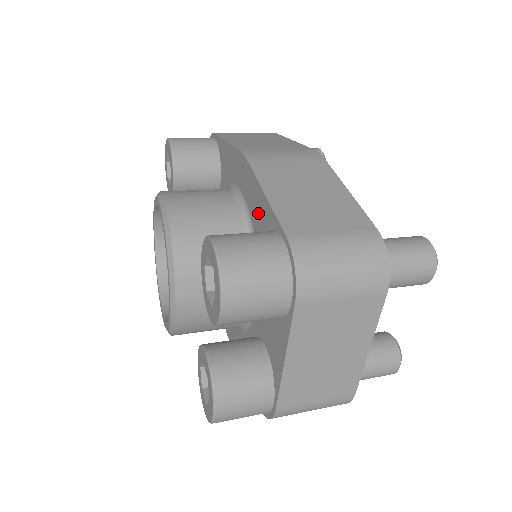
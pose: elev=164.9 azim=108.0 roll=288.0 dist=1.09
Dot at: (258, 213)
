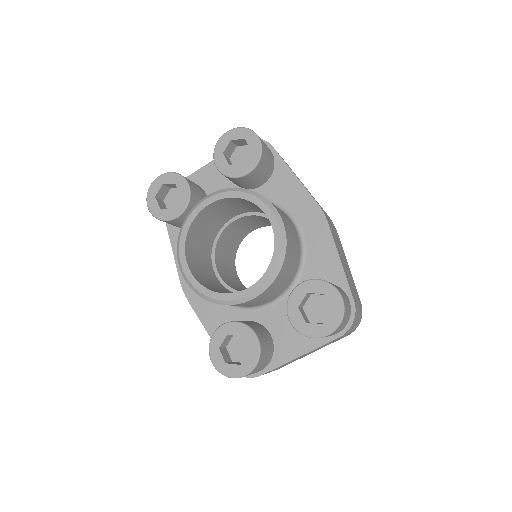
Dot at: (322, 261)
